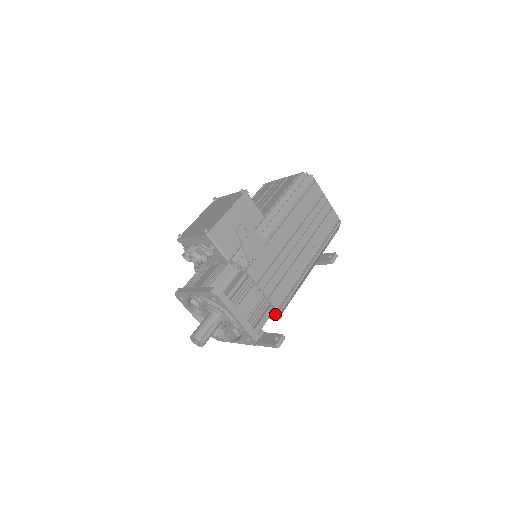
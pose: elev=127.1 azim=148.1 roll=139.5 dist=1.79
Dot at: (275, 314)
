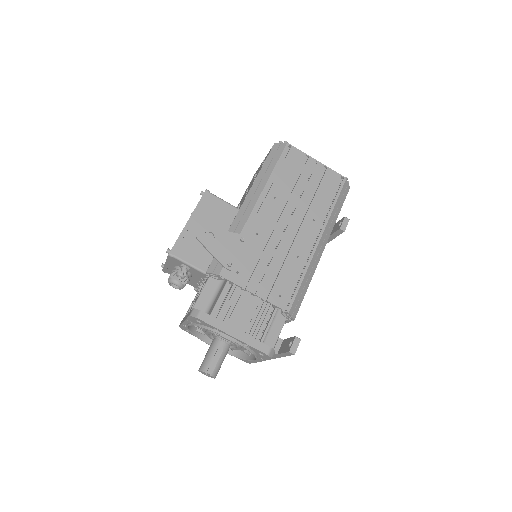
Dot at: (286, 315)
